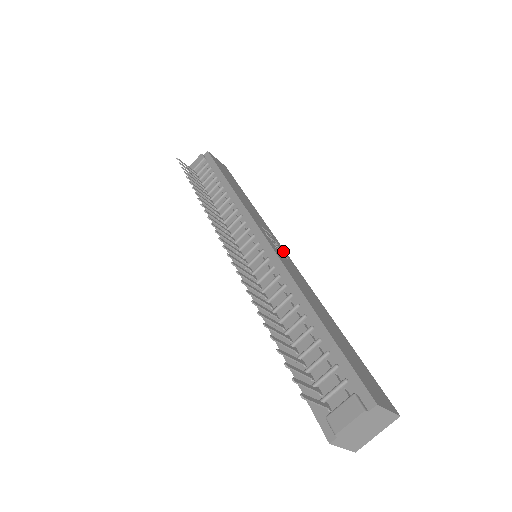
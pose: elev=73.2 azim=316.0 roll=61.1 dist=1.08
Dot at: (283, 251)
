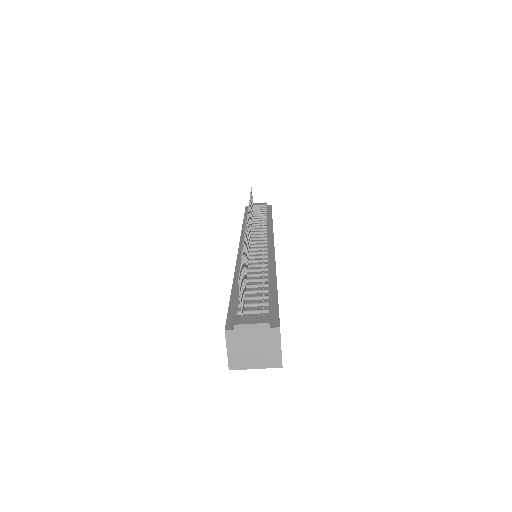
Dot at: occluded
